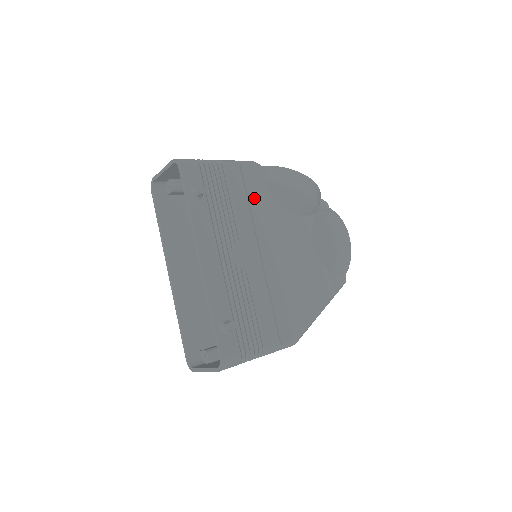
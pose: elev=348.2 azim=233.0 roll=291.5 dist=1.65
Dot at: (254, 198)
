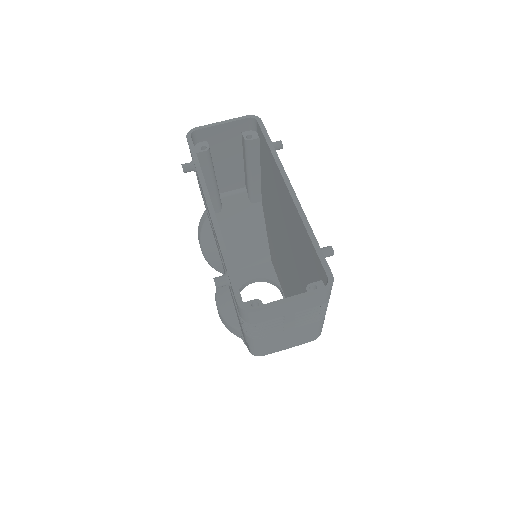
Dot at: occluded
